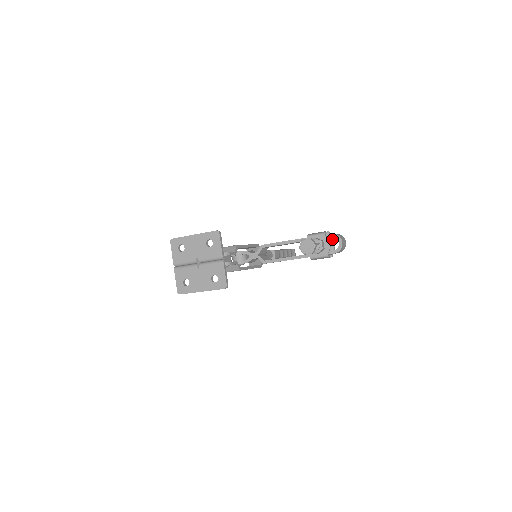
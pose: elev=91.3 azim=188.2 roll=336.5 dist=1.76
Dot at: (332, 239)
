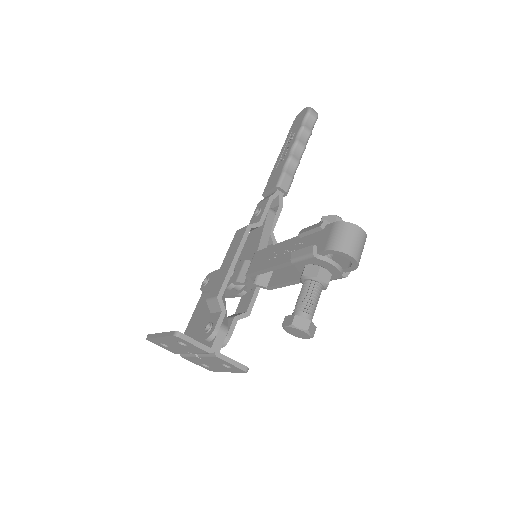
Dot at: occluded
